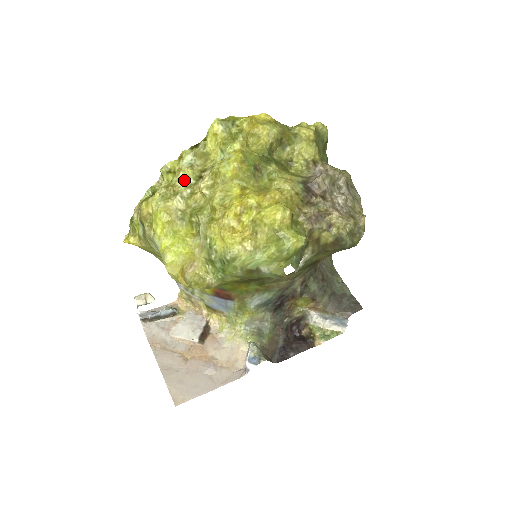
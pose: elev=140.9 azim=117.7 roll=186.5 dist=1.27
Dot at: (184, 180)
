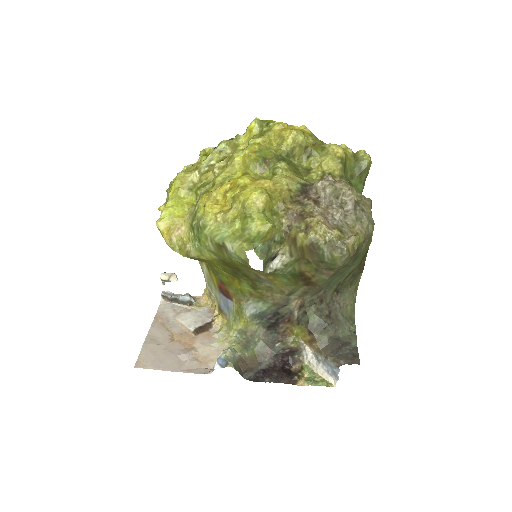
Dot at: (209, 161)
